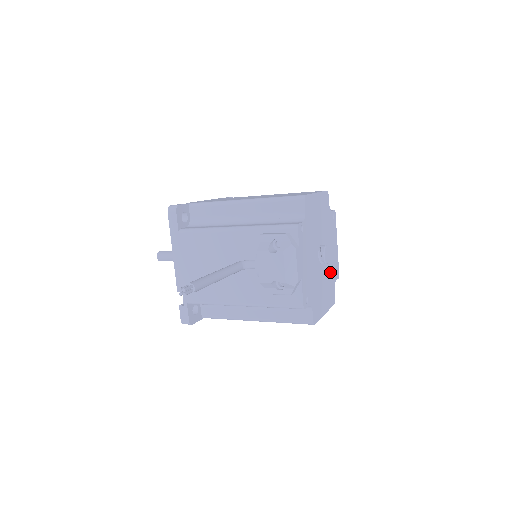
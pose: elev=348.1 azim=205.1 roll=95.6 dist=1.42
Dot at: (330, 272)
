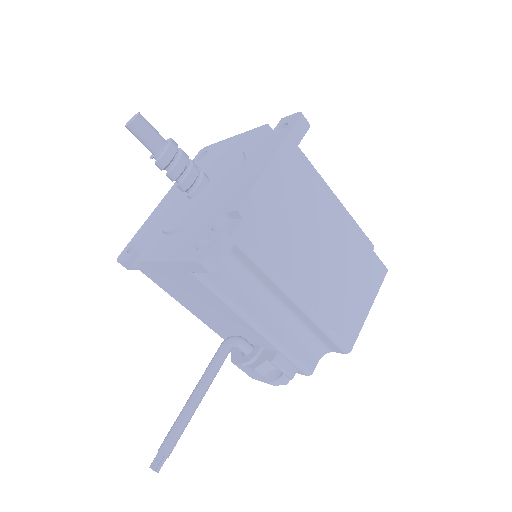
Dot at: occluded
